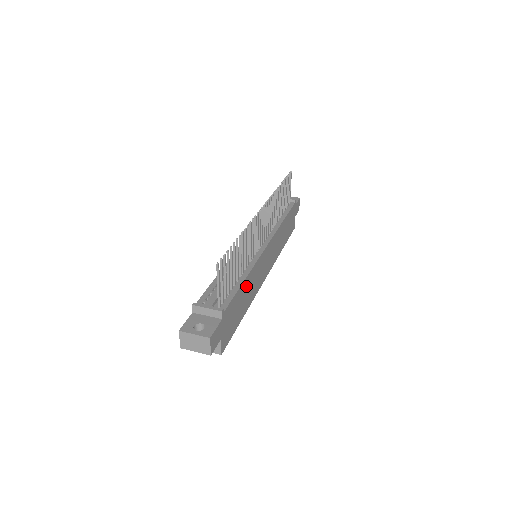
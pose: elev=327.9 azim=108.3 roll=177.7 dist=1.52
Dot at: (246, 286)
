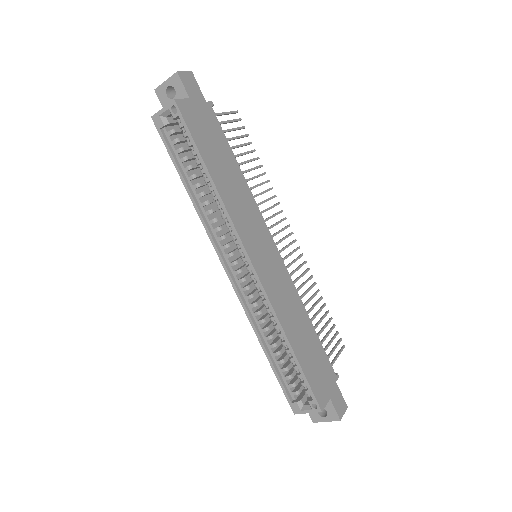
Dot at: (235, 175)
